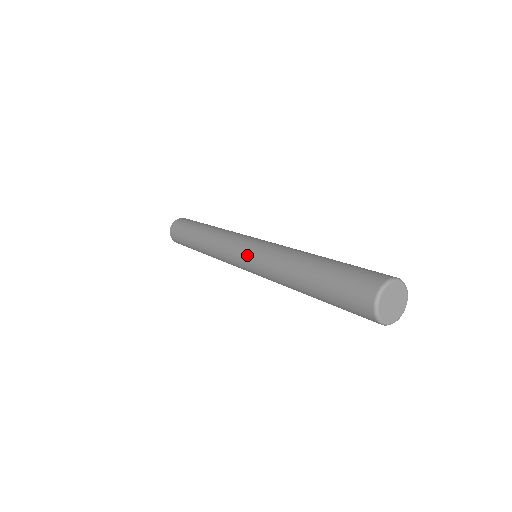
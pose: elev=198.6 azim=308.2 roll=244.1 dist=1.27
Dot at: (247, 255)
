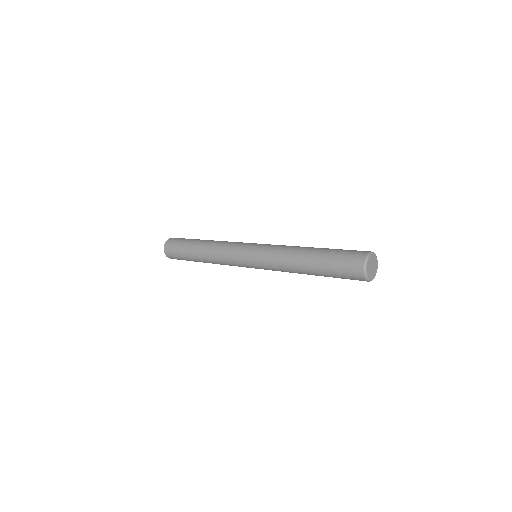
Dot at: (254, 260)
